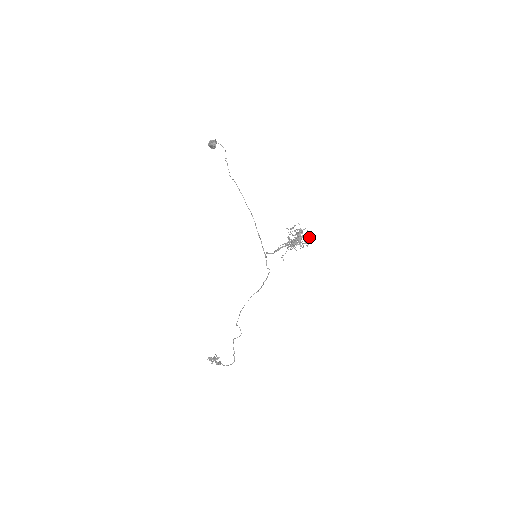
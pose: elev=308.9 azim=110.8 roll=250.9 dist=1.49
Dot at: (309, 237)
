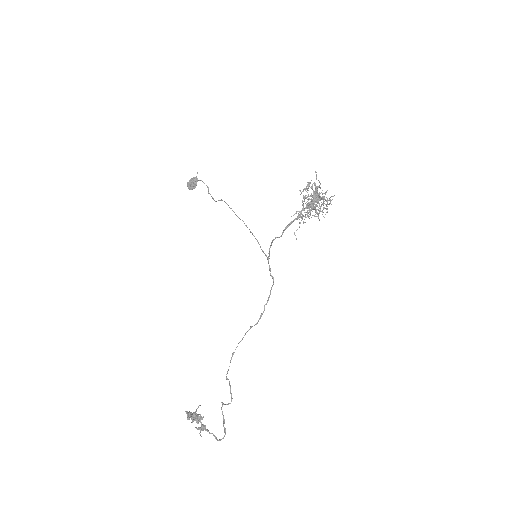
Dot at: (327, 206)
